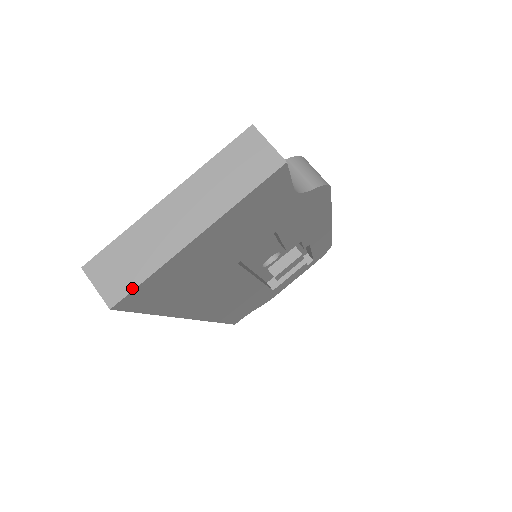
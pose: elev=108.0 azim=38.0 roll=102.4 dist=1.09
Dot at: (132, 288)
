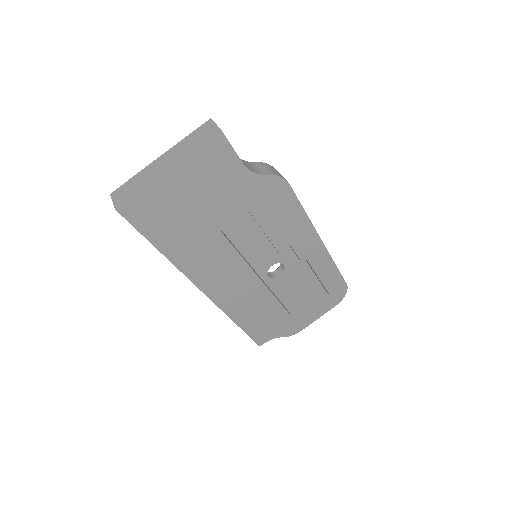
Dot at: (129, 198)
